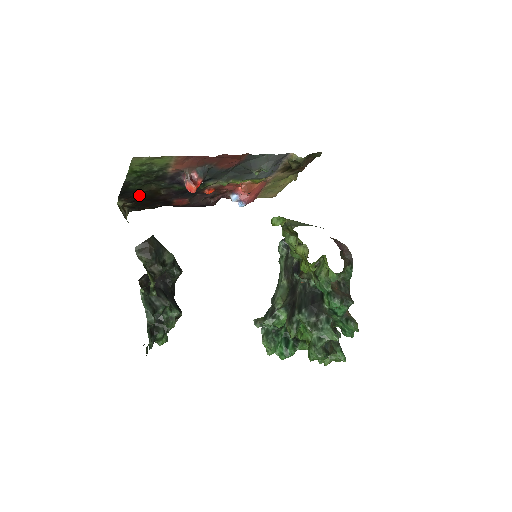
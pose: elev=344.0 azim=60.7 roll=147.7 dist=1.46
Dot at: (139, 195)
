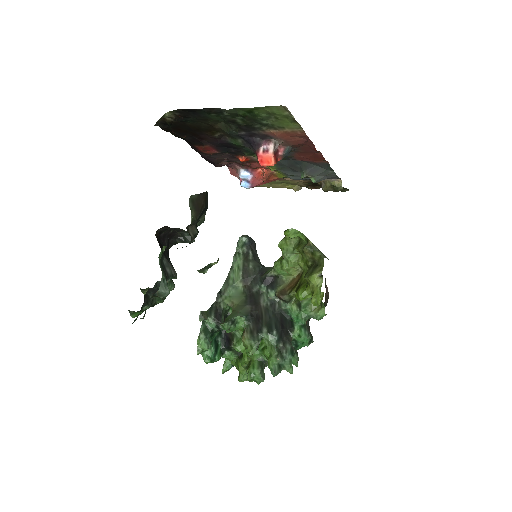
Dot at: (194, 120)
